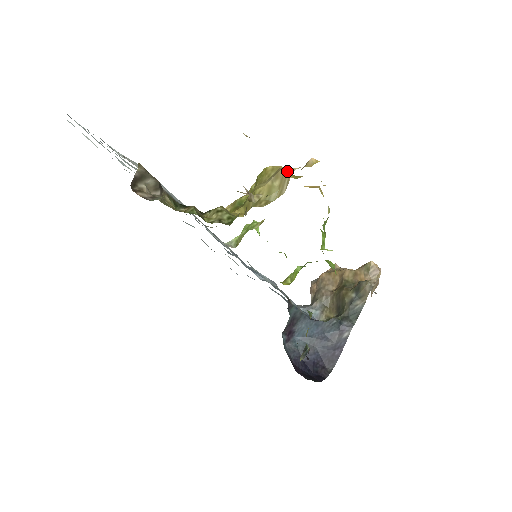
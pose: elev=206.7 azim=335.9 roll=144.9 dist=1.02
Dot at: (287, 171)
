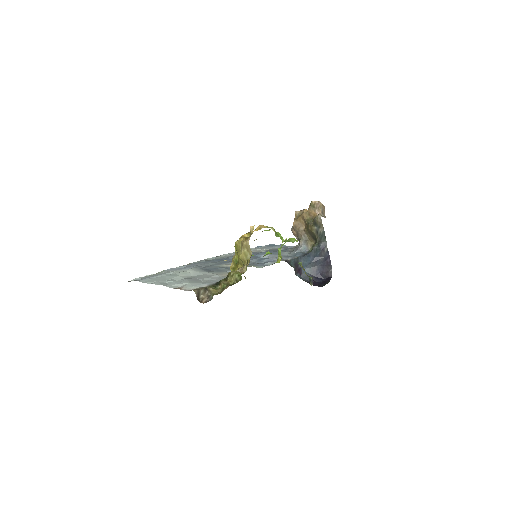
Dot at: (246, 244)
